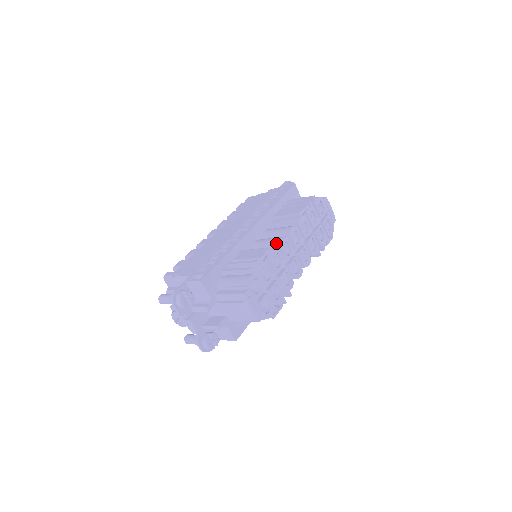
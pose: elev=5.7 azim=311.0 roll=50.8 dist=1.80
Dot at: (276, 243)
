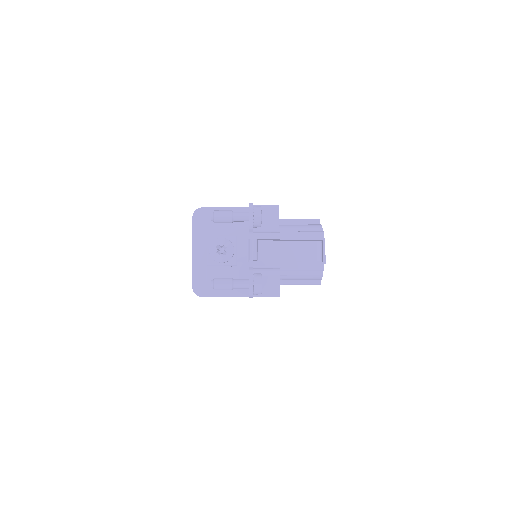
Dot at: occluded
